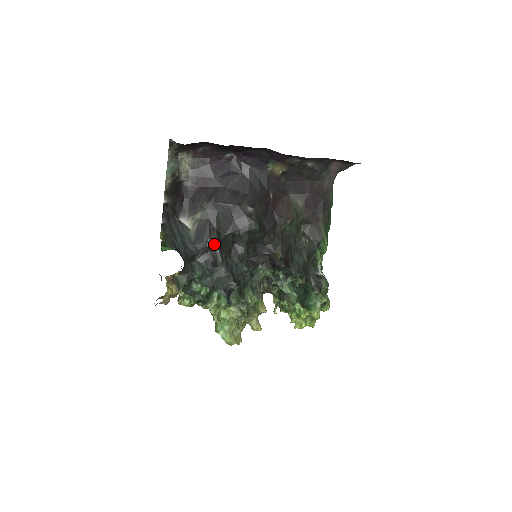
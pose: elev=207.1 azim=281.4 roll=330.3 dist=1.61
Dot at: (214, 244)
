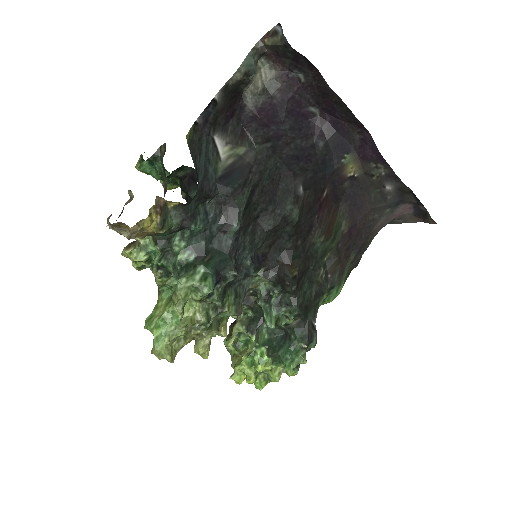
Dot at: (242, 200)
